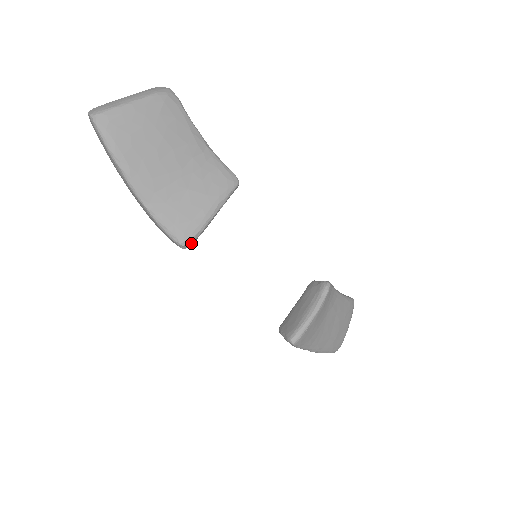
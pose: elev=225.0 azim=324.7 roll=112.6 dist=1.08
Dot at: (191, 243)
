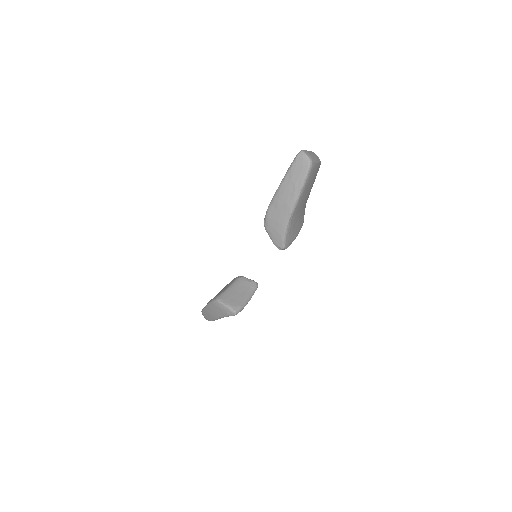
Dot at: occluded
